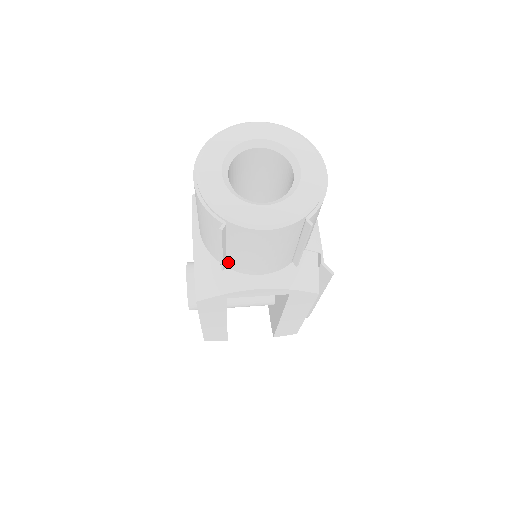
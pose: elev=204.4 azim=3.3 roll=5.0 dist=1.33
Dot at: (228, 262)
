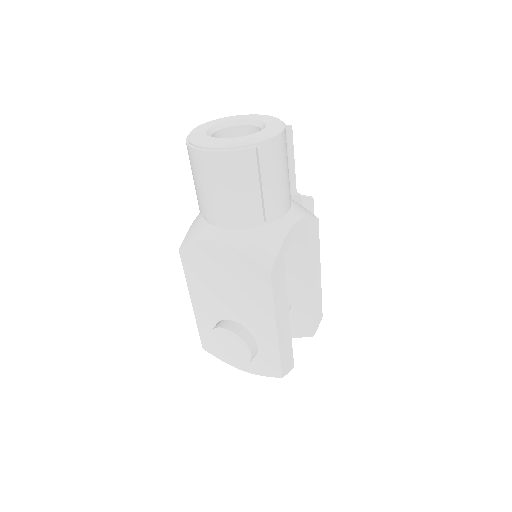
Dot at: occluded
